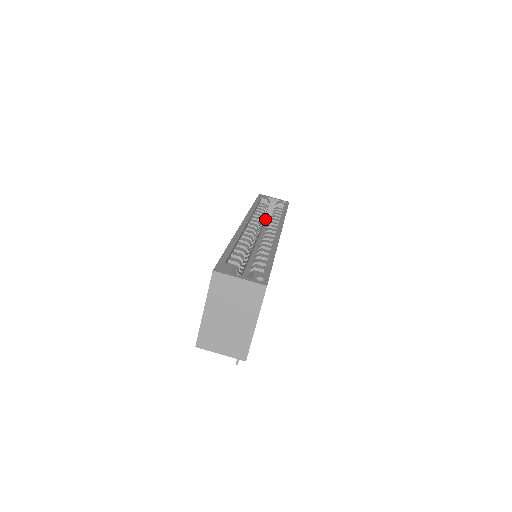
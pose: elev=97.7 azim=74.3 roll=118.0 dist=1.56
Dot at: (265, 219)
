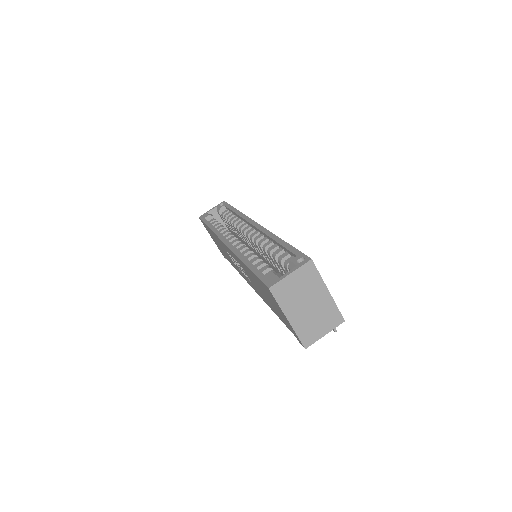
Dot at: occluded
